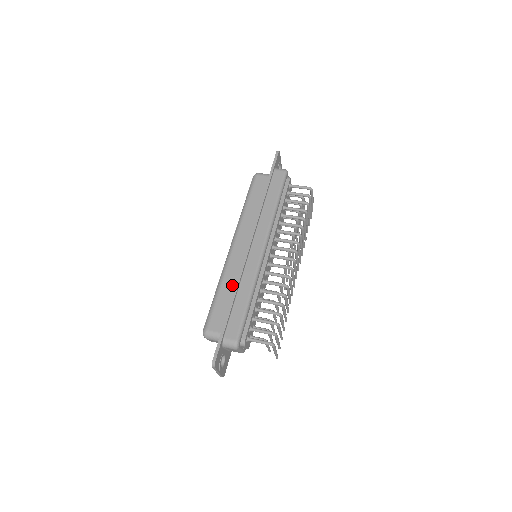
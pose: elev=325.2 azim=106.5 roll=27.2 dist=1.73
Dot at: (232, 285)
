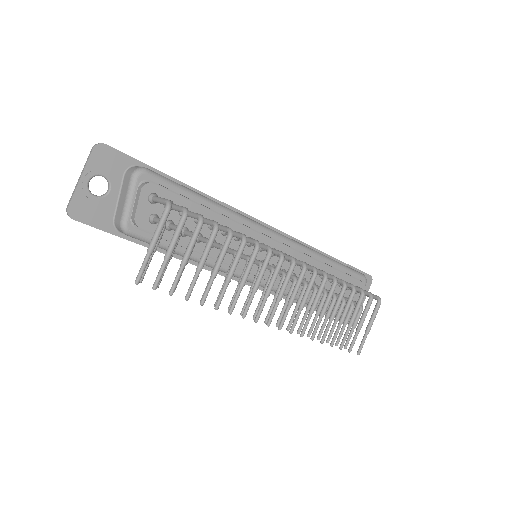
Dot at: occluded
